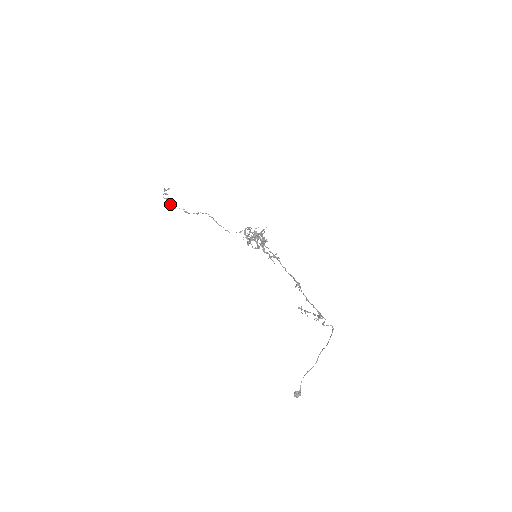
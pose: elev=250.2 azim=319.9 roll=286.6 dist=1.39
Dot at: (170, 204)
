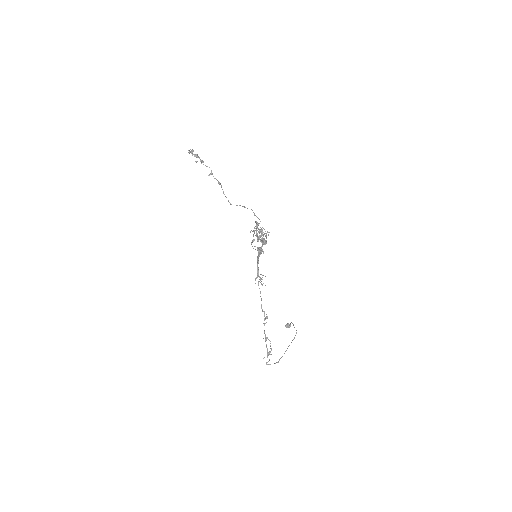
Dot at: occluded
